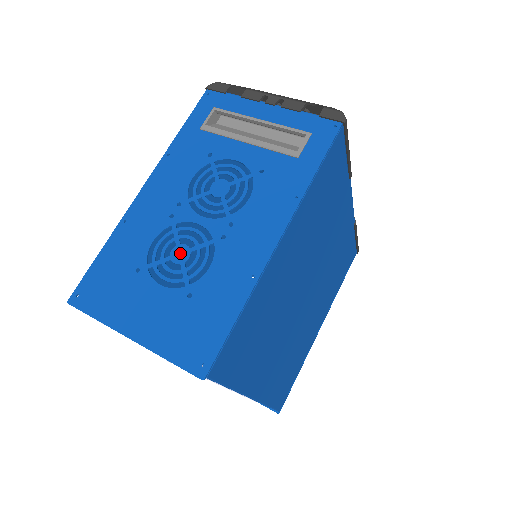
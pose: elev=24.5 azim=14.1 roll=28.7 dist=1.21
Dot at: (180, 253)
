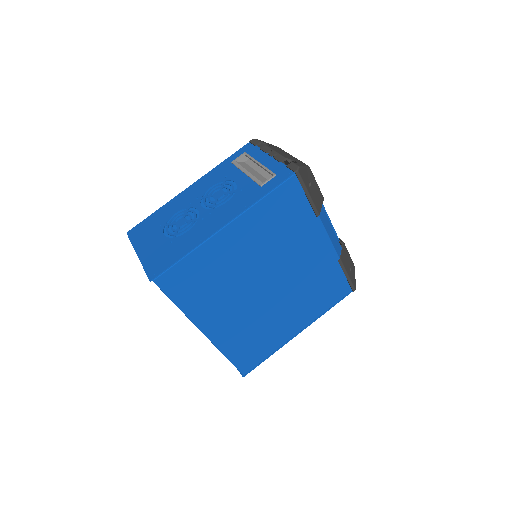
Dot at: (181, 222)
